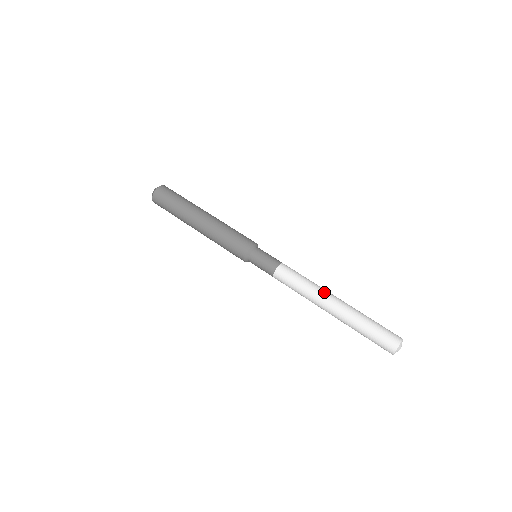
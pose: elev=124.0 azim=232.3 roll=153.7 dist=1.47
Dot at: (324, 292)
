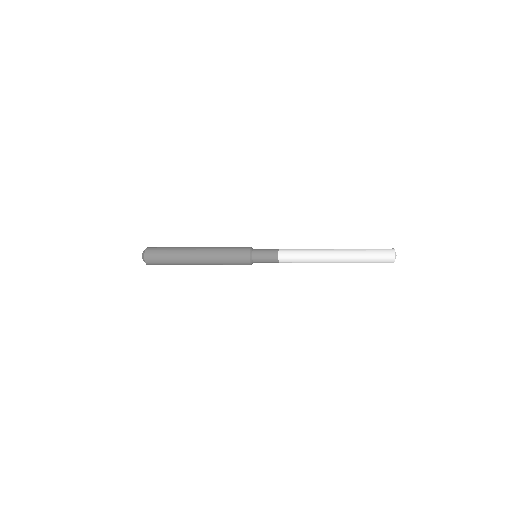
Dot at: (323, 249)
